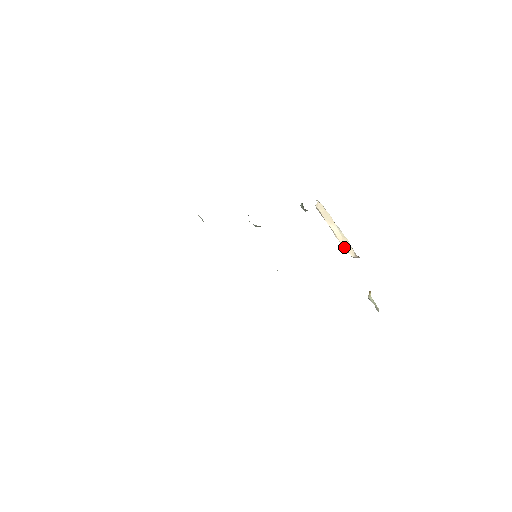
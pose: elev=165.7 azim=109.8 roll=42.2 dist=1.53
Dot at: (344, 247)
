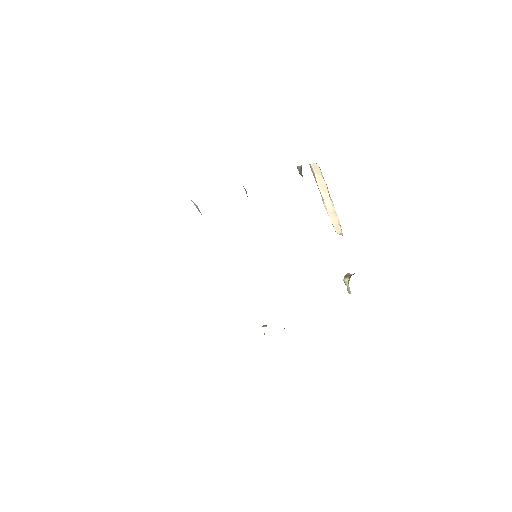
Dot at: (331, 221)
